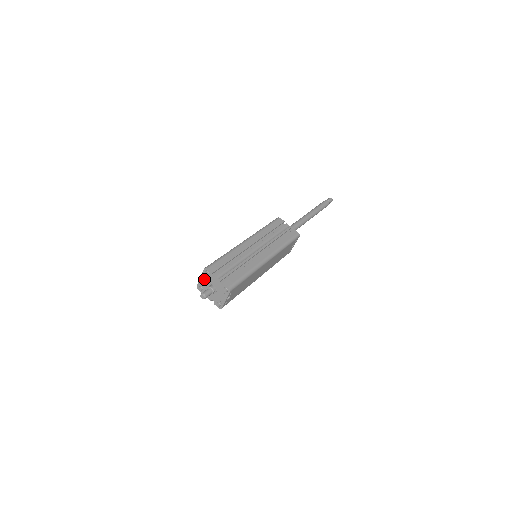
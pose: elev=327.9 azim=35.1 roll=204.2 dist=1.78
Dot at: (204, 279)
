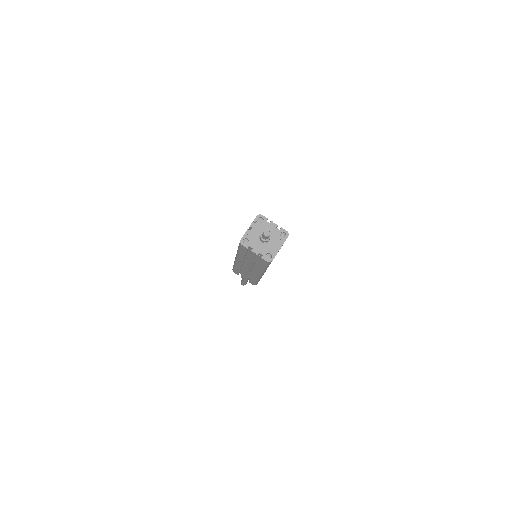
Dot at: (254, 228)
